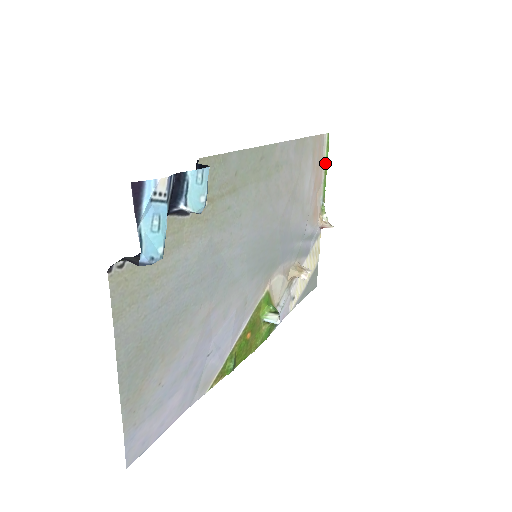
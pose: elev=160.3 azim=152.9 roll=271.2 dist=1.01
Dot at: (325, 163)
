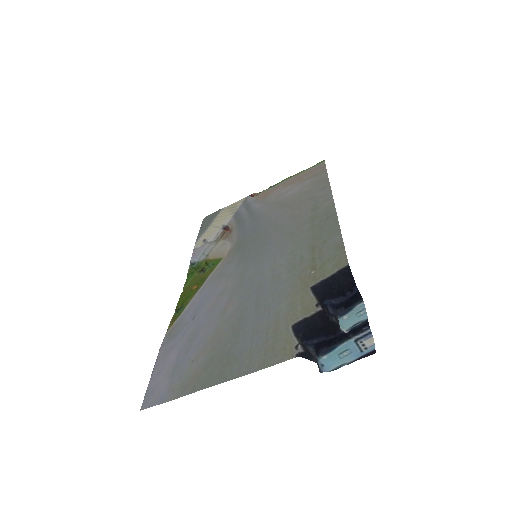
Dot at: (302, 171)
